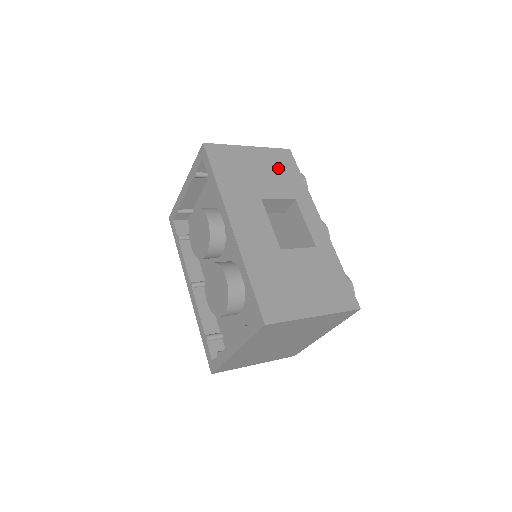
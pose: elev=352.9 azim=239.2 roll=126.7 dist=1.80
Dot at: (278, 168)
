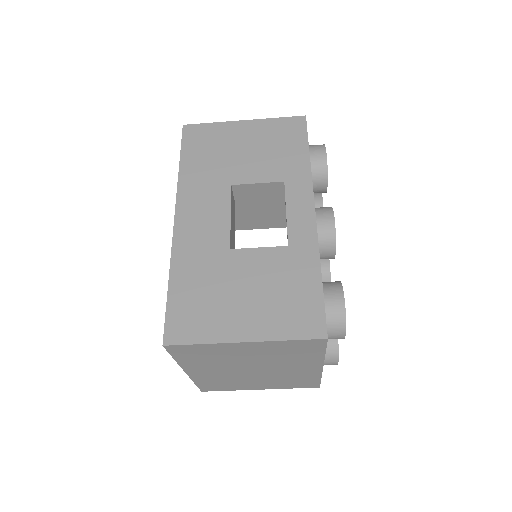
Dot at: (275, 143)
